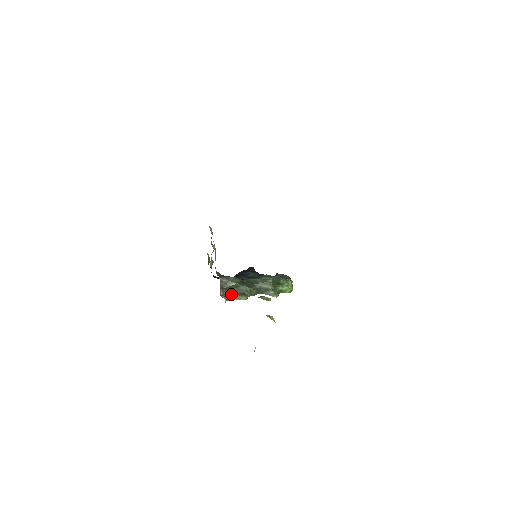
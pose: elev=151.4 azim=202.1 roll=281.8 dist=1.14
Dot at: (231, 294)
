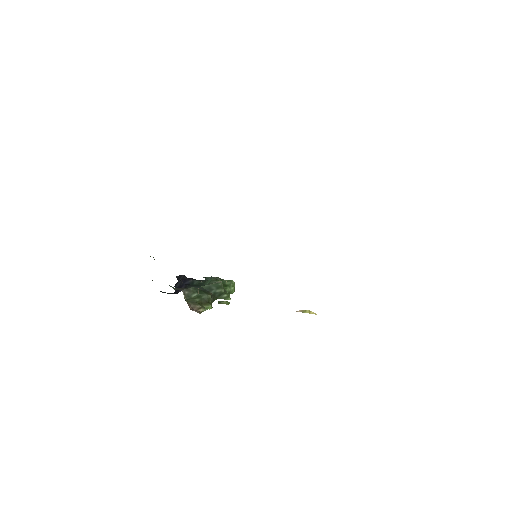
Dot at: (199, 306)
